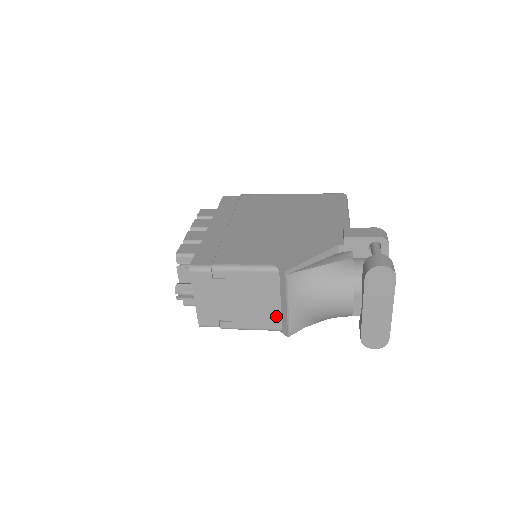
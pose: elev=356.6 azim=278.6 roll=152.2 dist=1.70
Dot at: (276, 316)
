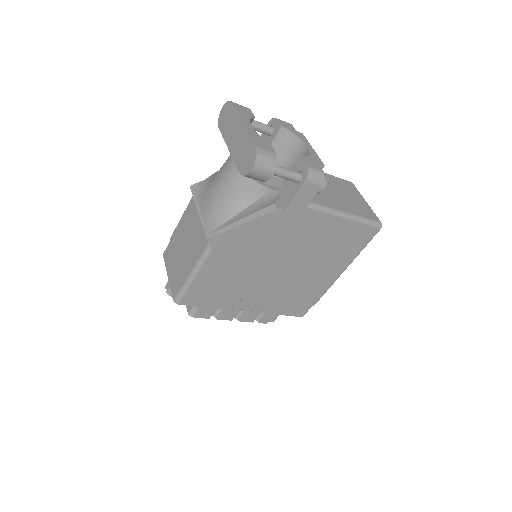
Dot at: (203, 233)
